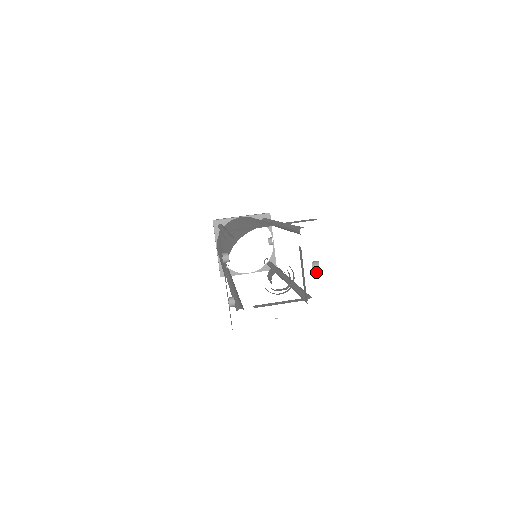
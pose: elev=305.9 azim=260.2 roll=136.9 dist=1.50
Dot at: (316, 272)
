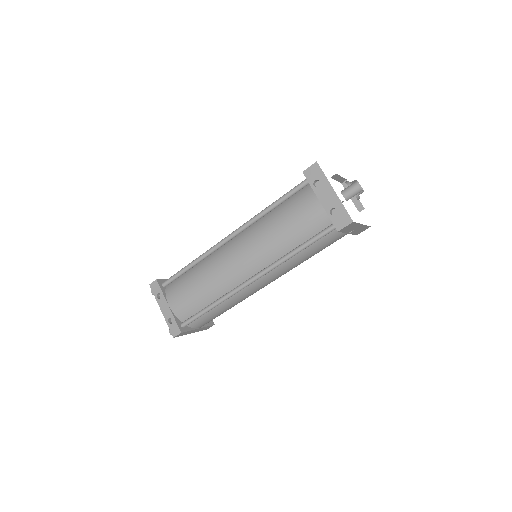
Dot at: occluded
